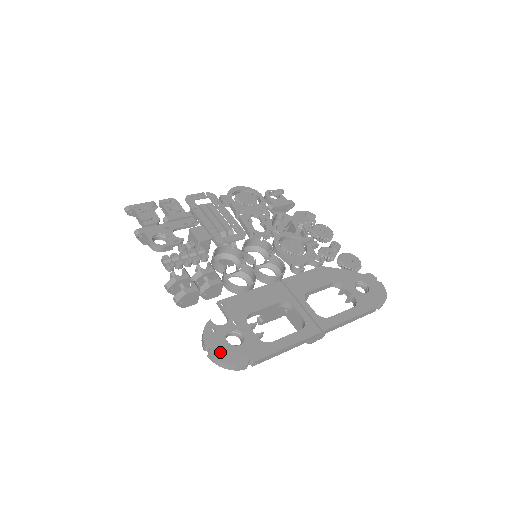
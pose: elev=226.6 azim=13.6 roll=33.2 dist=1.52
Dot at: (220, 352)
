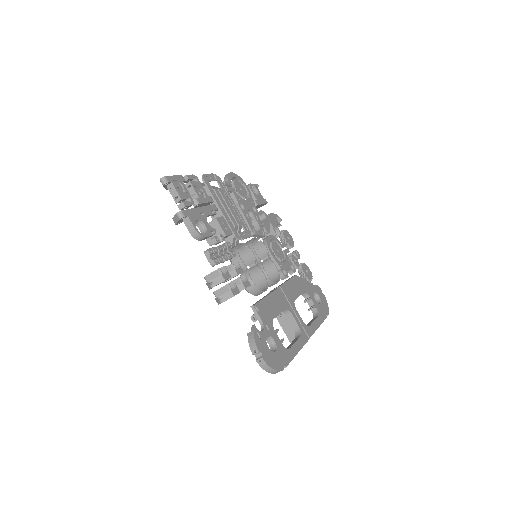
Dot at: (268, 358)
